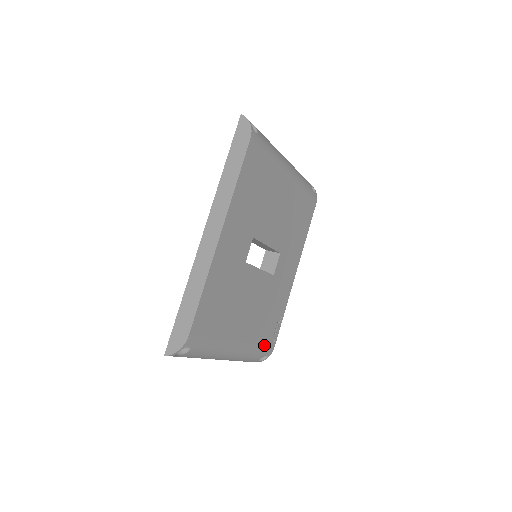
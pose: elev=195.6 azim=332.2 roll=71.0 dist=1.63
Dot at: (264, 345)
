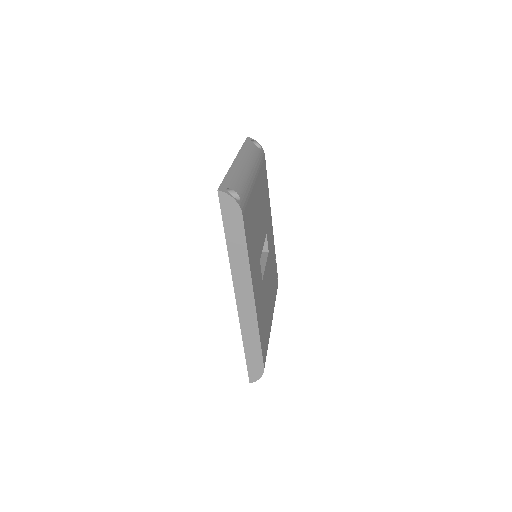
Dot at: (276, 292)
